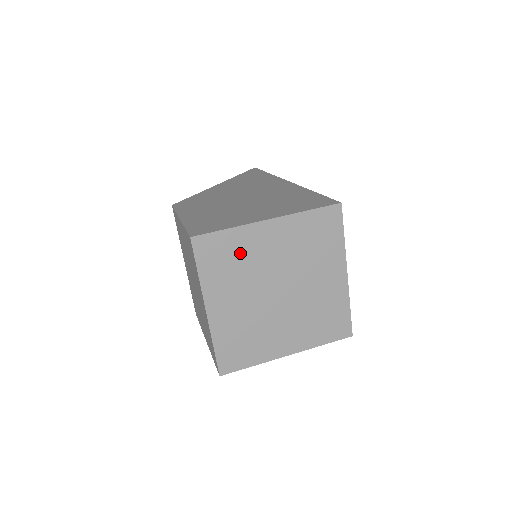
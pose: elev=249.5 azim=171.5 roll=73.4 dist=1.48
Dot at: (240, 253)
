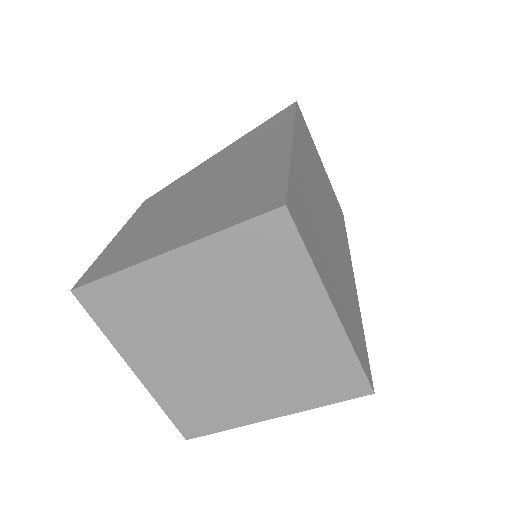
Dot at: (147, 301)
